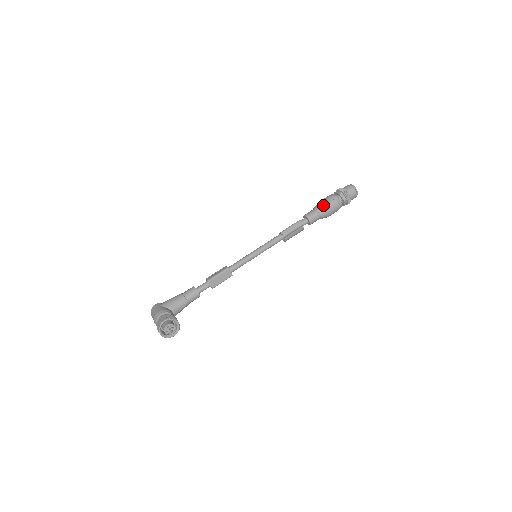
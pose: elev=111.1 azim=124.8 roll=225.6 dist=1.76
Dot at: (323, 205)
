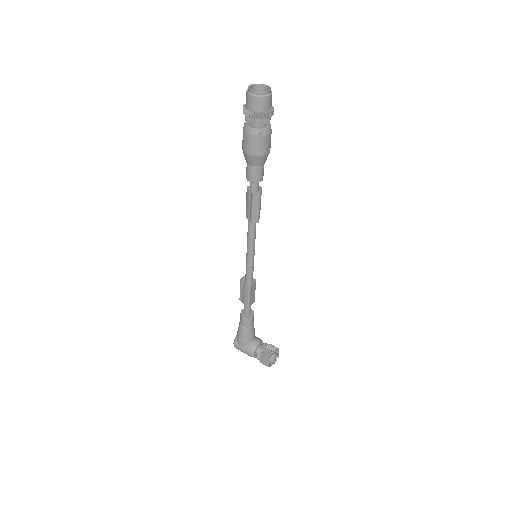
Dot at: (257, 158)
